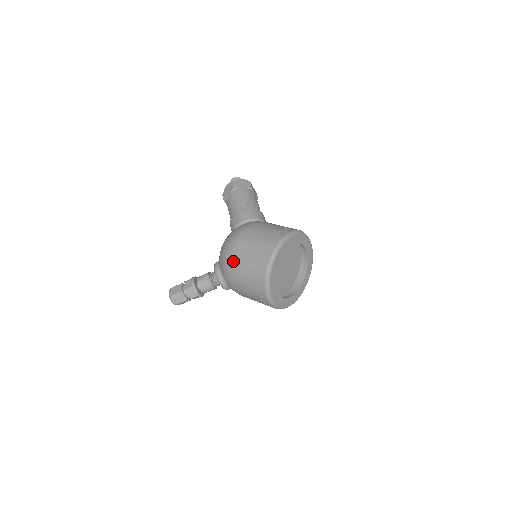
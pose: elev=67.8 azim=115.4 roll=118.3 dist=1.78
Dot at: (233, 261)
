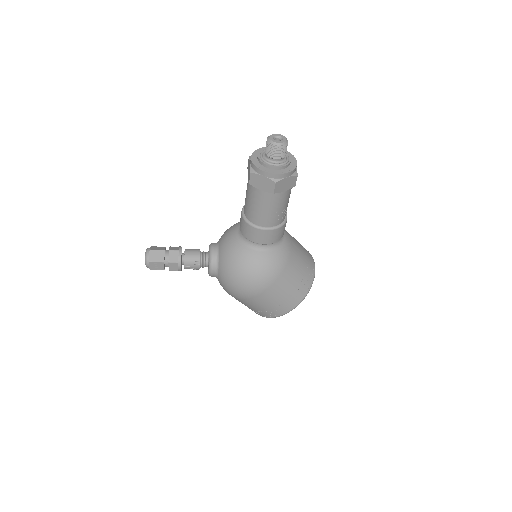
Dot at: (238, 299)
